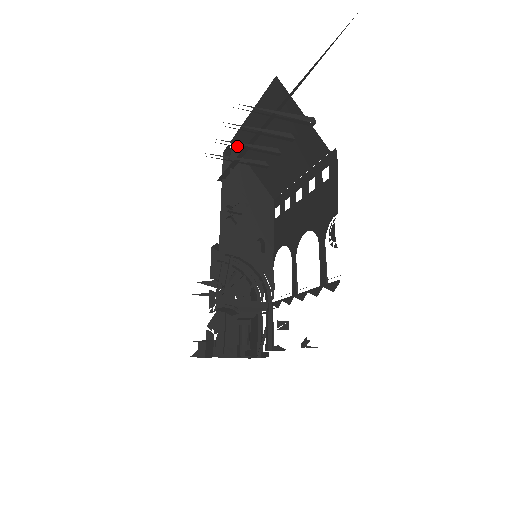
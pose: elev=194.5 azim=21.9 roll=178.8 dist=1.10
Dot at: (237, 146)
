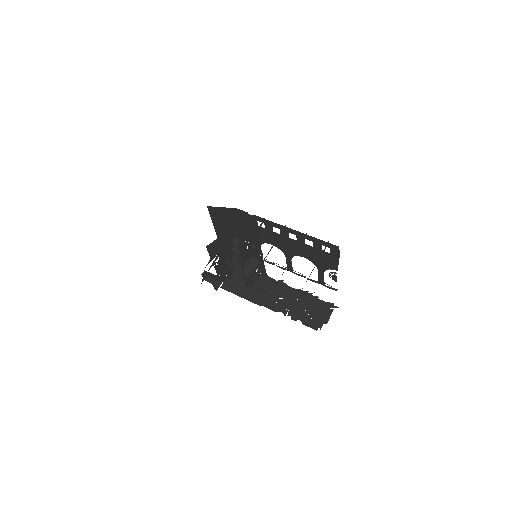
Dot at: occluded
